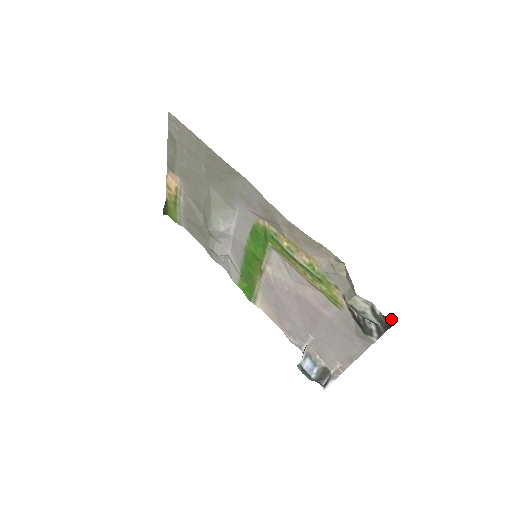
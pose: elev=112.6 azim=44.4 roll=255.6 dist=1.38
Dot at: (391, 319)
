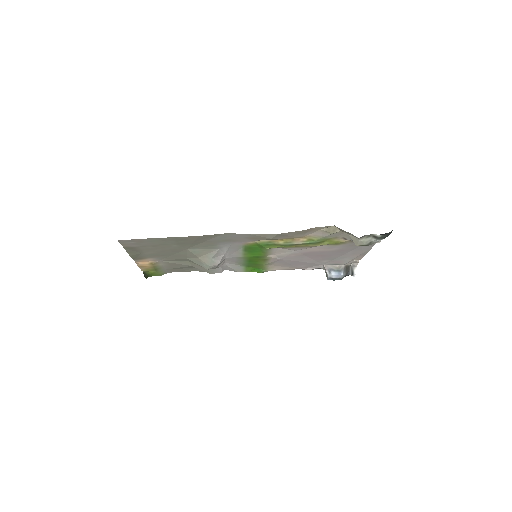
Dot at: (389, 233)
